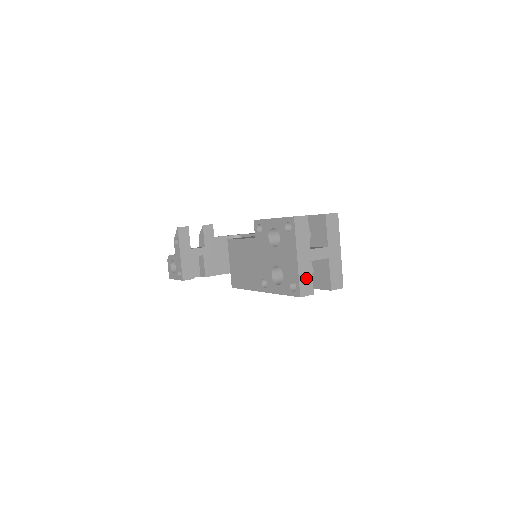
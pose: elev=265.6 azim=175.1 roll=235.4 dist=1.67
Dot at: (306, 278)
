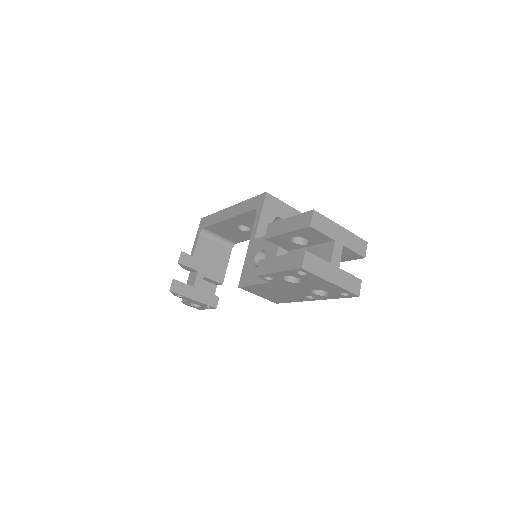
Dot at: (349, 282)
